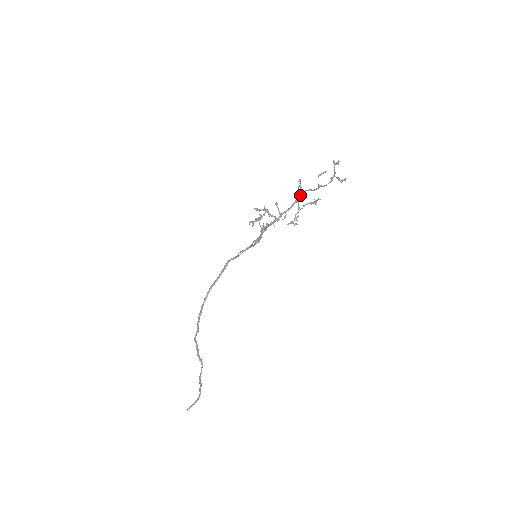
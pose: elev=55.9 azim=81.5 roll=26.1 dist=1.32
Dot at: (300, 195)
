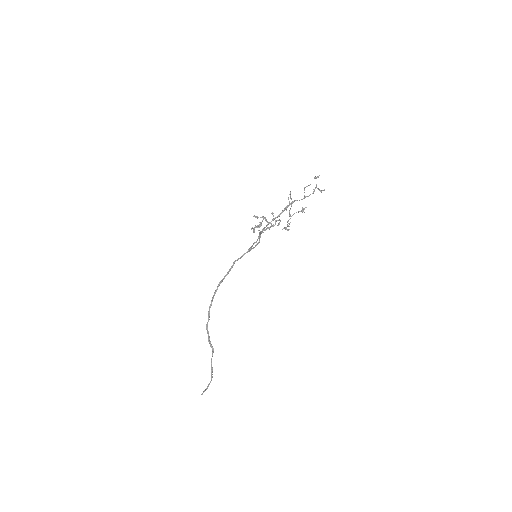
Dot at: (289, 204)
